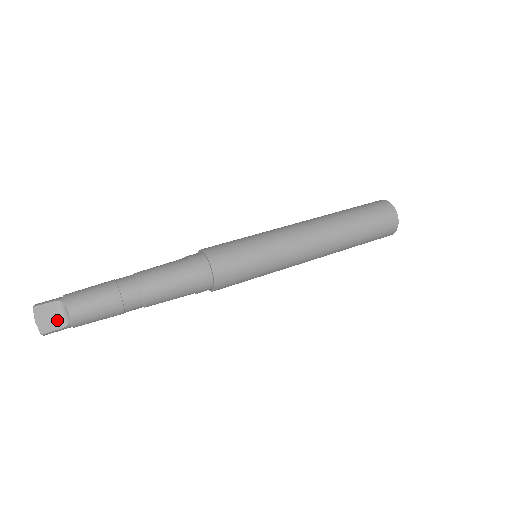
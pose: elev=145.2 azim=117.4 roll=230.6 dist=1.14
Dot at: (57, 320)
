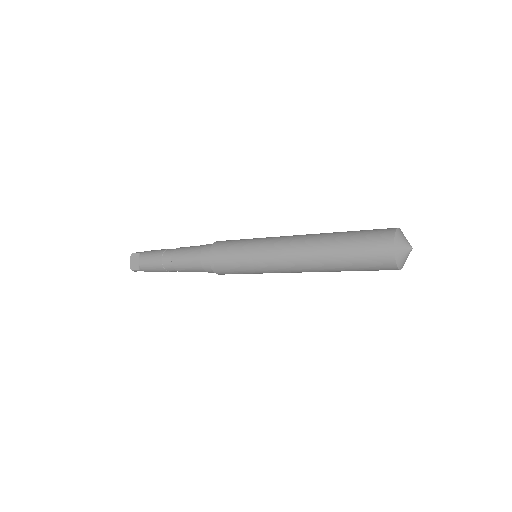
Dot at: (138, 264)
